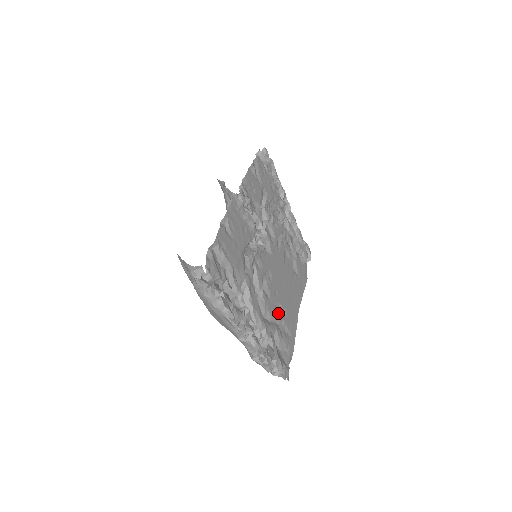
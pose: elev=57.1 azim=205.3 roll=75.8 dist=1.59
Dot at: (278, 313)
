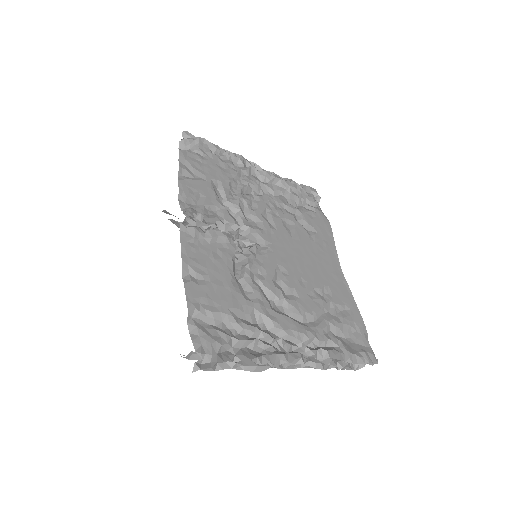
Dot at: (319, 301)
